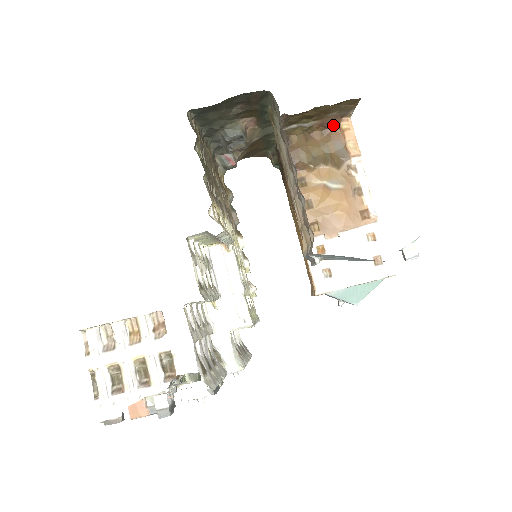
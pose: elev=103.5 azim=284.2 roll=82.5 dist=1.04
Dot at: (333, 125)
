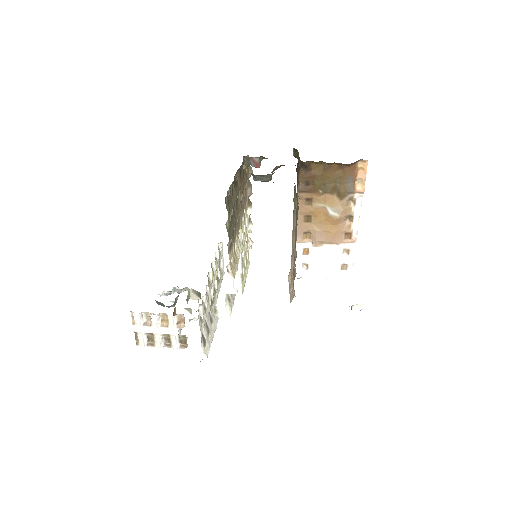
Dot at: (351, 164)
